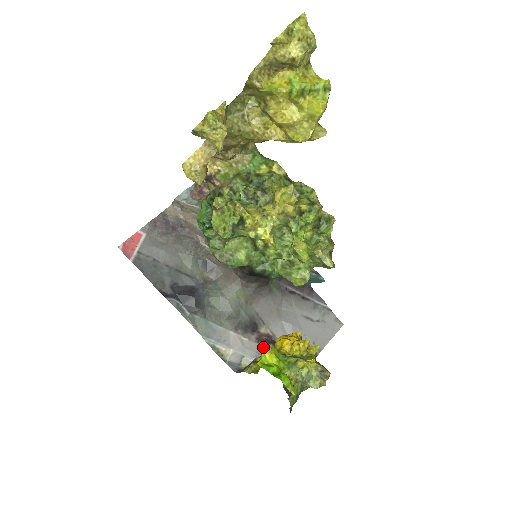
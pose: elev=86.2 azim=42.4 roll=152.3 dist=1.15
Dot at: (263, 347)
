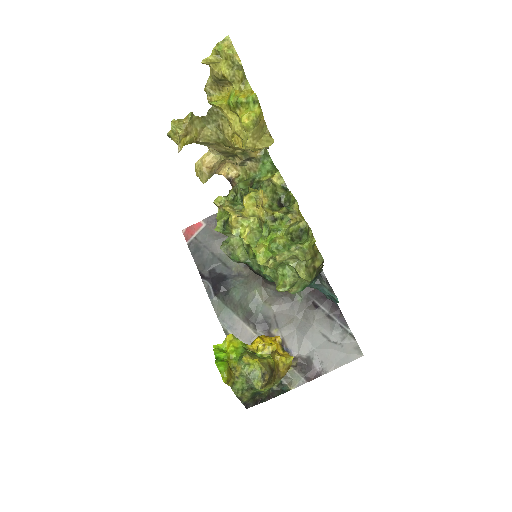
Dot at: occluded
